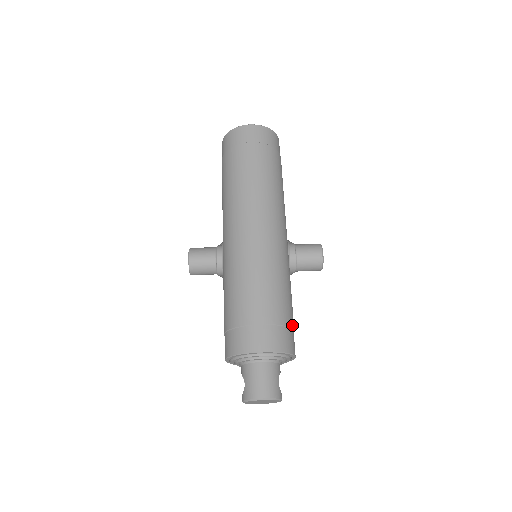
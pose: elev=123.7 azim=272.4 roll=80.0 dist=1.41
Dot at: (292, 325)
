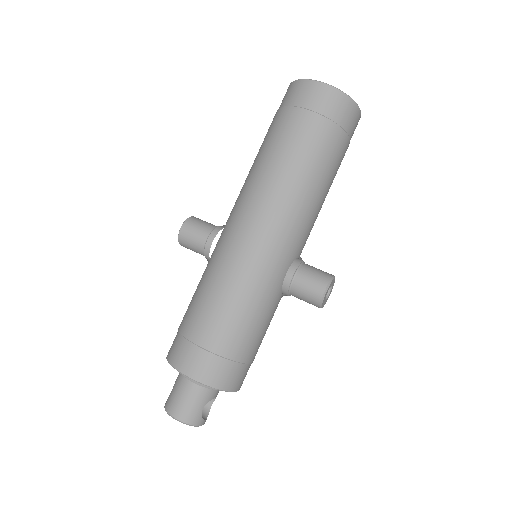
Dot at: (245, 359)
